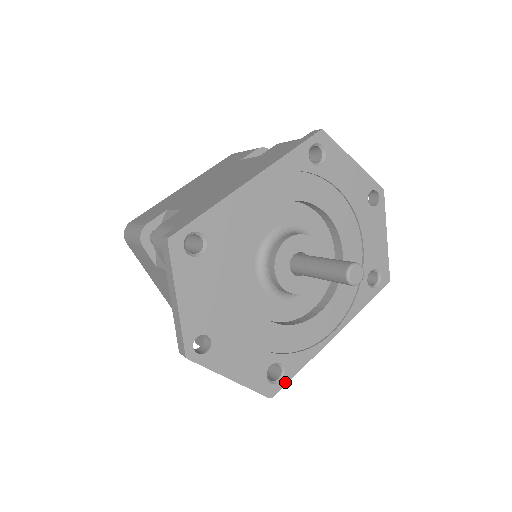
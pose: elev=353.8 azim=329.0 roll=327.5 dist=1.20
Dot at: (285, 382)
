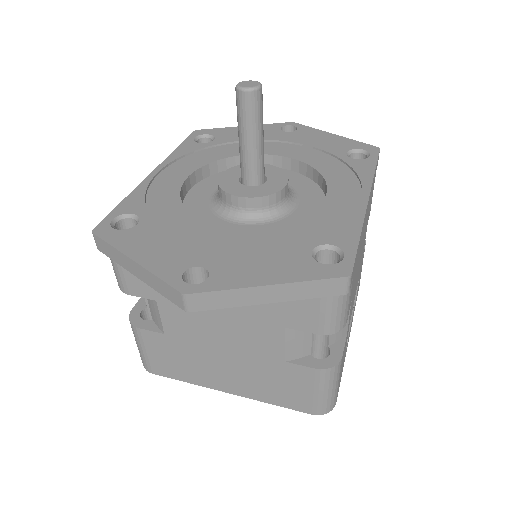
Dot at: (352, 255)
